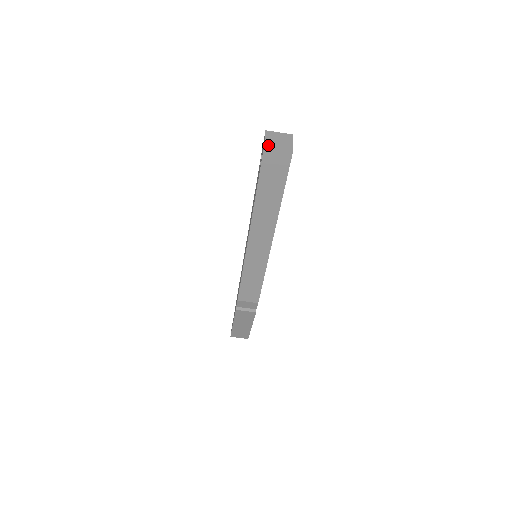
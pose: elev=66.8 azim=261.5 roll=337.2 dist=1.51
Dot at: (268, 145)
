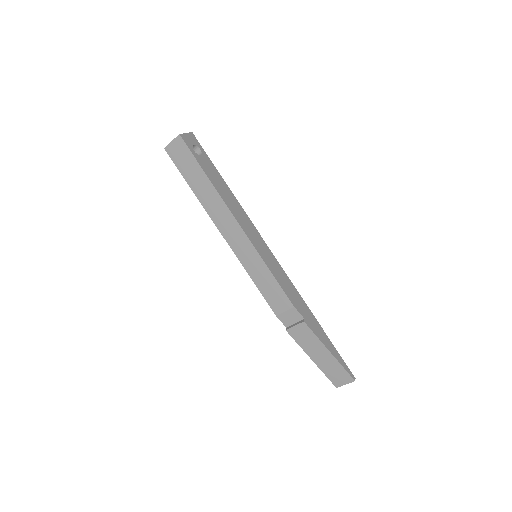
Dot at: (166, 146)
